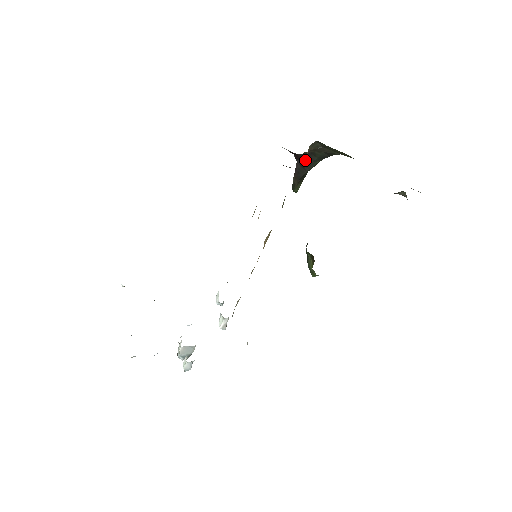
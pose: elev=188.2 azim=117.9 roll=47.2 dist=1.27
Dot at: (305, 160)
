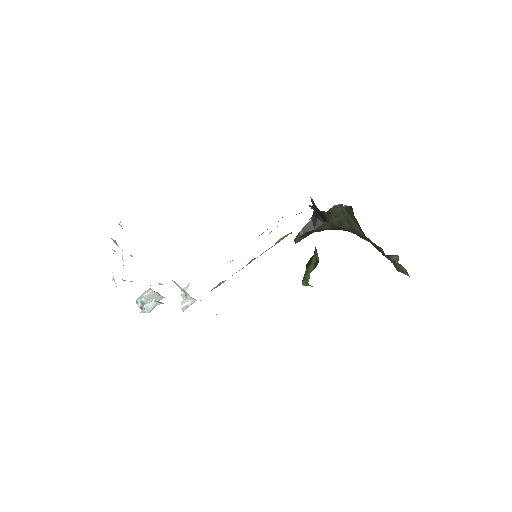
Dot at: (319, 219)
